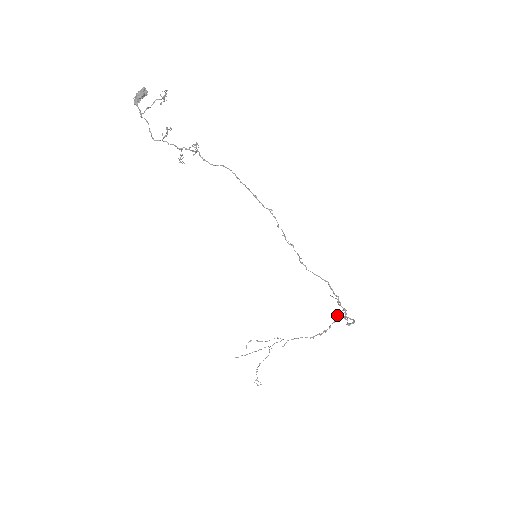
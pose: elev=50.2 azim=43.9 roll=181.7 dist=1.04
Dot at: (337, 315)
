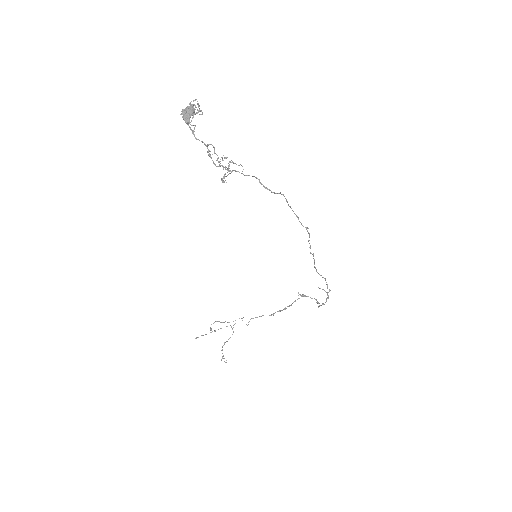
Dot at: occluded
